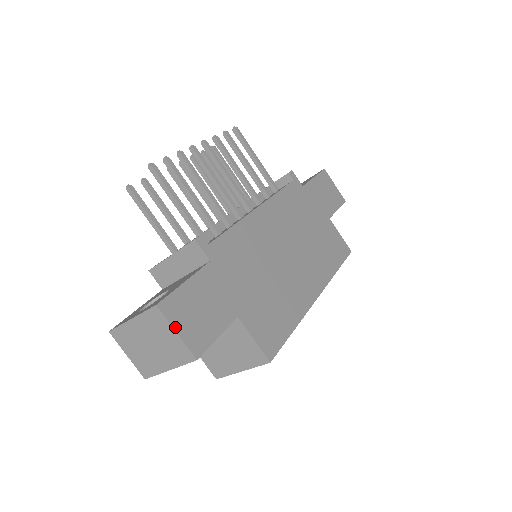
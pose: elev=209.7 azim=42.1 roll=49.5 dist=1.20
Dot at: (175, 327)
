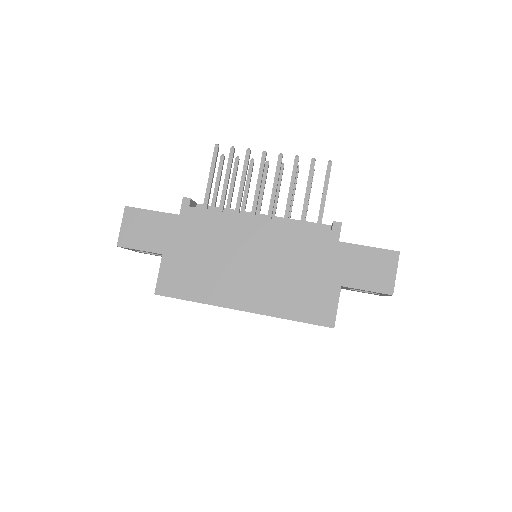
Dot at: (123, 223)
